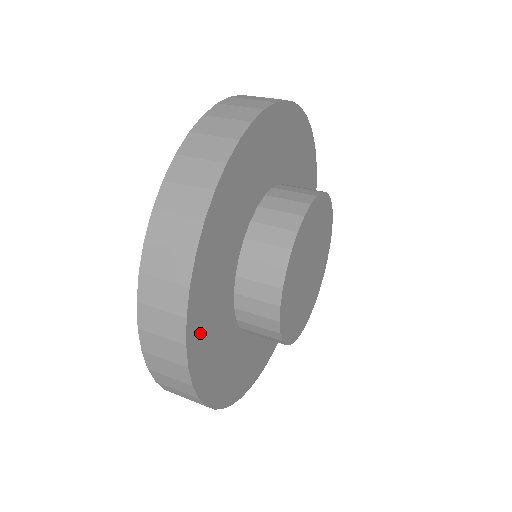
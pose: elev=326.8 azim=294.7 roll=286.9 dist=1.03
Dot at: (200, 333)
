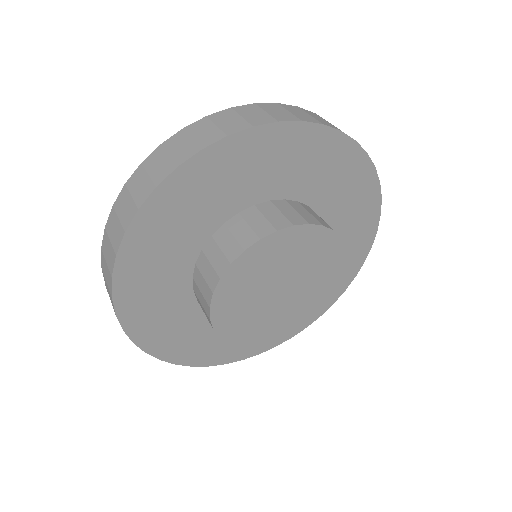
Dot at: (134, 294)
